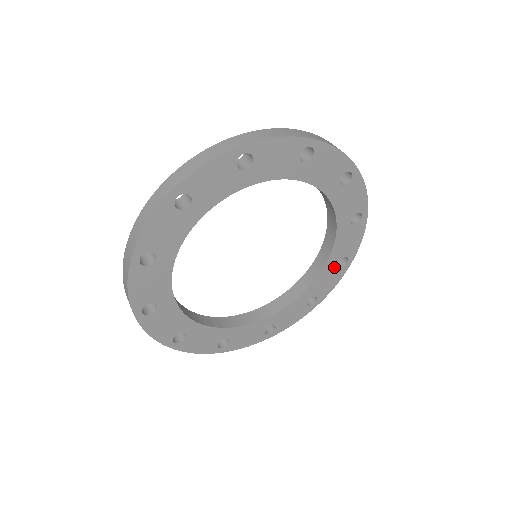
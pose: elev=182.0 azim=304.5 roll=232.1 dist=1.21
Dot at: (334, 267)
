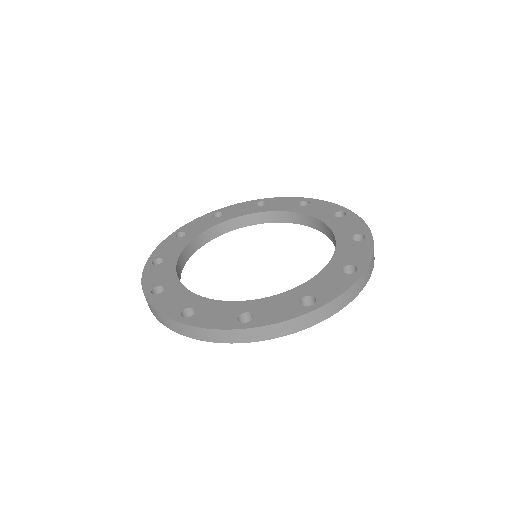
Dot at: (351, 242)
